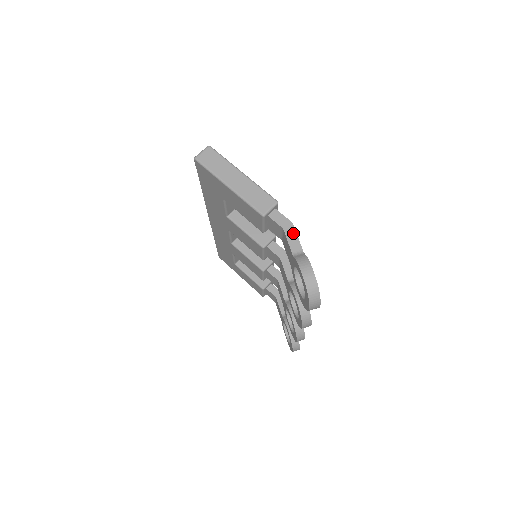
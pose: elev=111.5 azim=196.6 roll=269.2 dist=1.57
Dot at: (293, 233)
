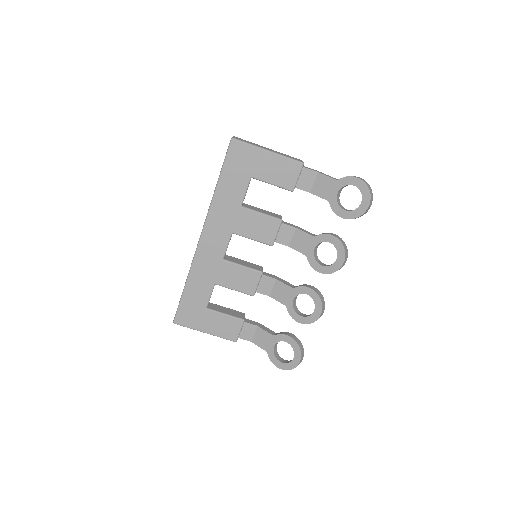
Dot at: (324, 174)
